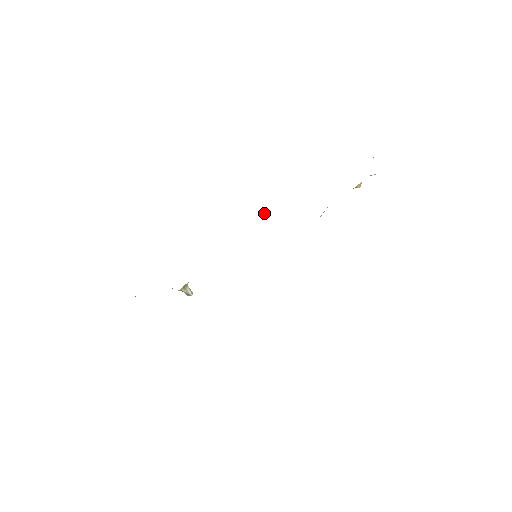
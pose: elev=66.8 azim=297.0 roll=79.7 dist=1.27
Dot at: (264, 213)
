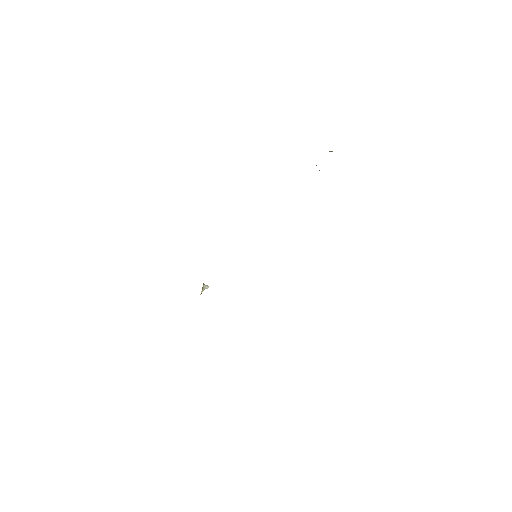
Dot at: occluded
